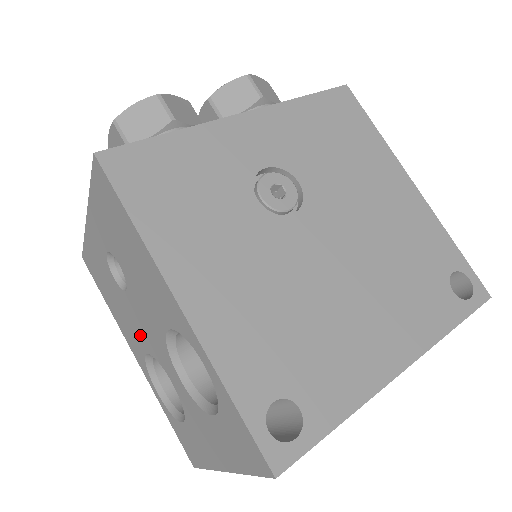
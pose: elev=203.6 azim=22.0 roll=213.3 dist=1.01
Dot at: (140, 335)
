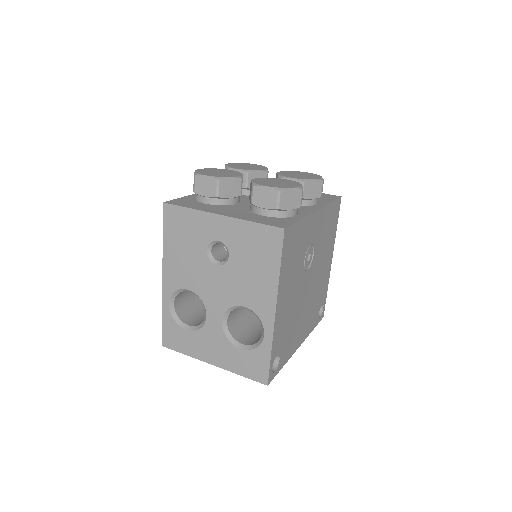
Dot at: (197, 282)
